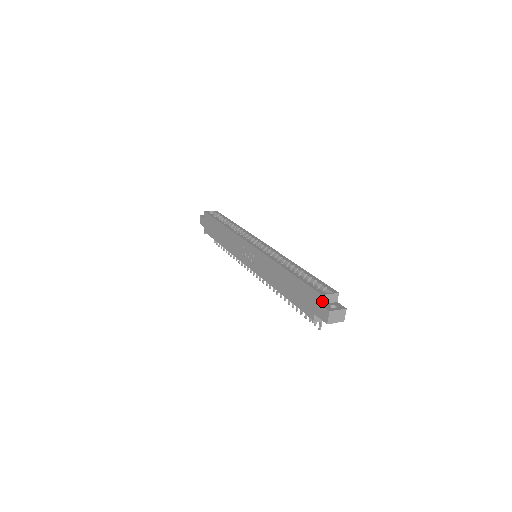
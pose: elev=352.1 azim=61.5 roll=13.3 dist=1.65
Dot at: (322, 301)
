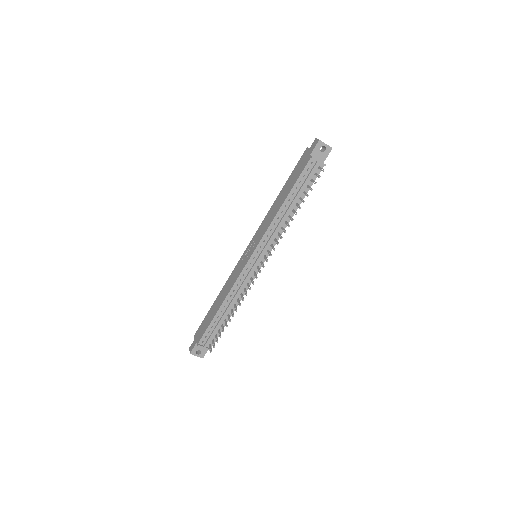
Dot at: (309, 149)
